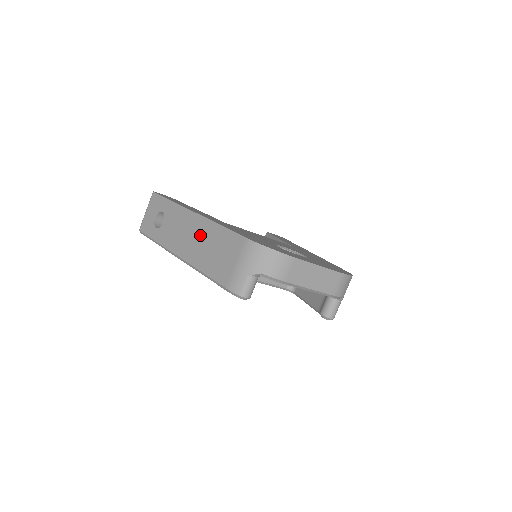
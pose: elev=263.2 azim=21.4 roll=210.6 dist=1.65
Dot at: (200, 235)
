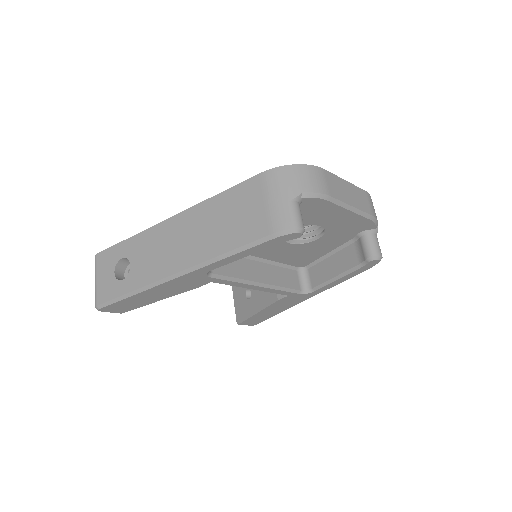
Dot at: (195, 227)
